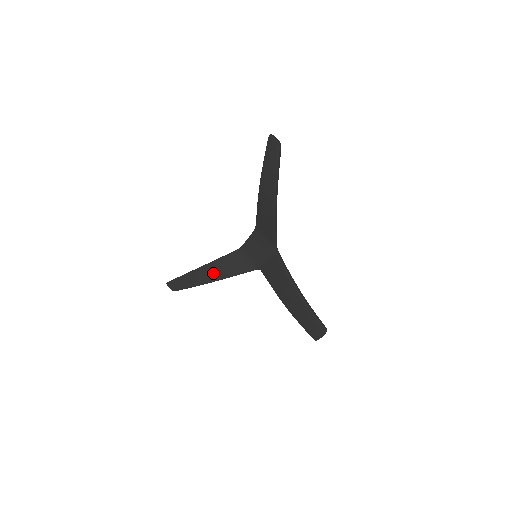
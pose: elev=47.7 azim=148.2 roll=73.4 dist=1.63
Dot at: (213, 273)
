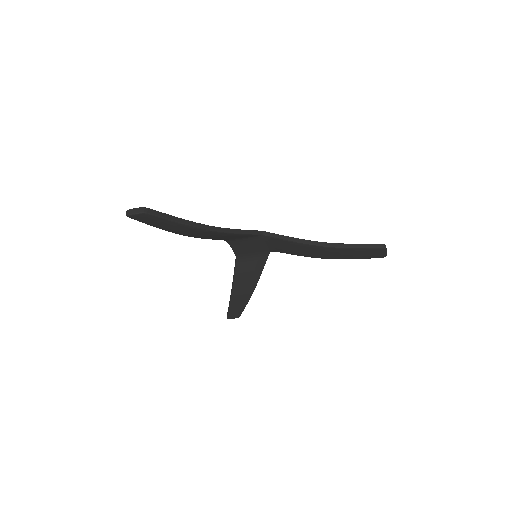
Dot at: (245, 288)
